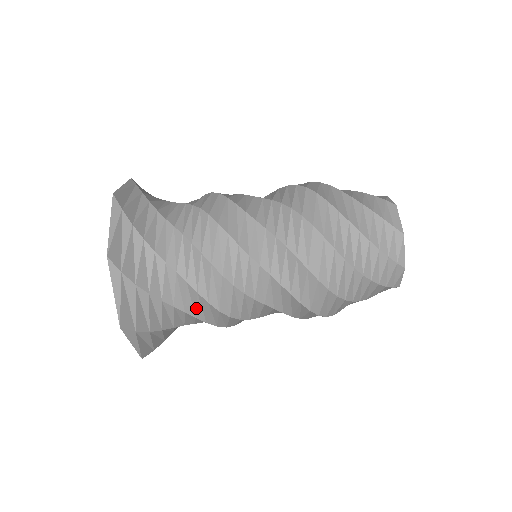
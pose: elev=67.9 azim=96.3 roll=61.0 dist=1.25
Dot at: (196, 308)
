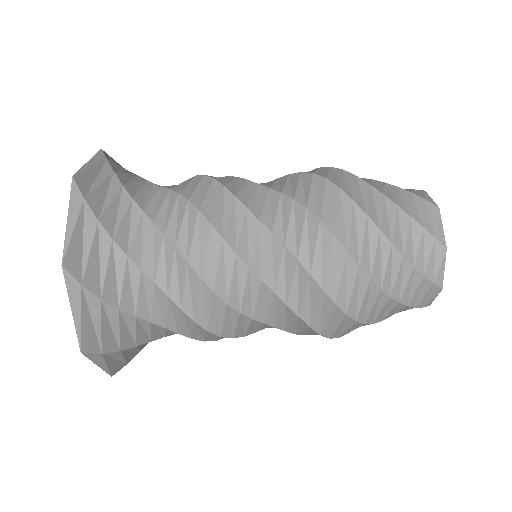
Dot at: (170, 277)
